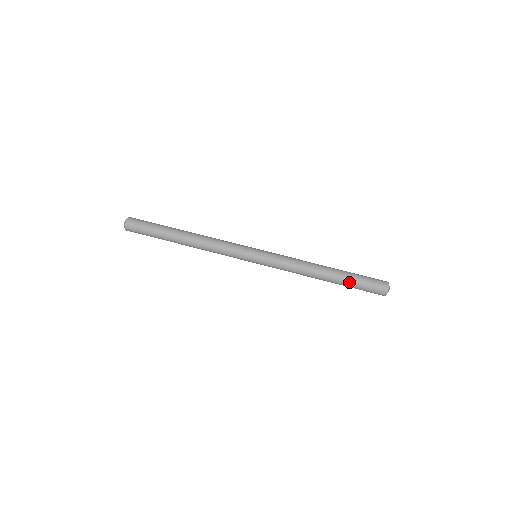
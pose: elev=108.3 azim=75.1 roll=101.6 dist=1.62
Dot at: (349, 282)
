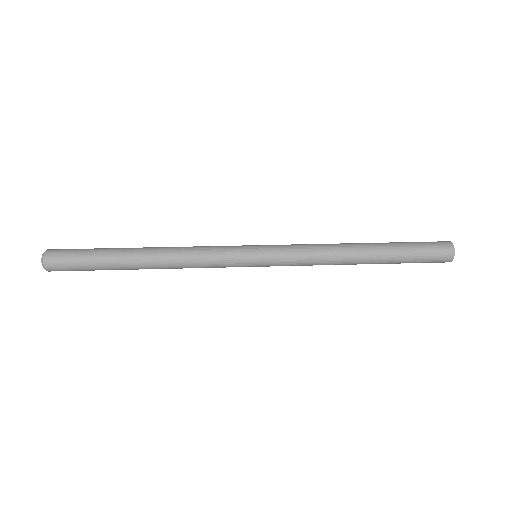
Dot at: (399, 251)
